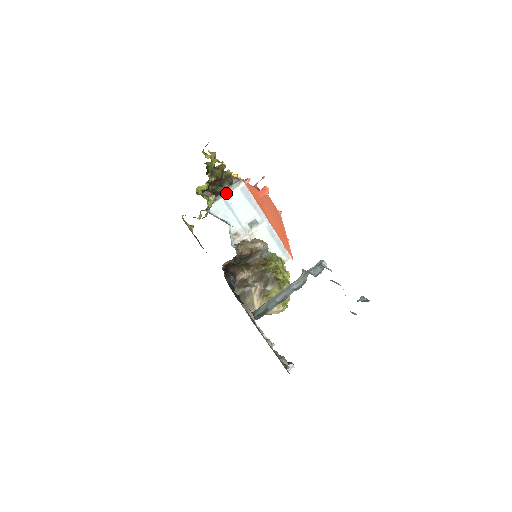
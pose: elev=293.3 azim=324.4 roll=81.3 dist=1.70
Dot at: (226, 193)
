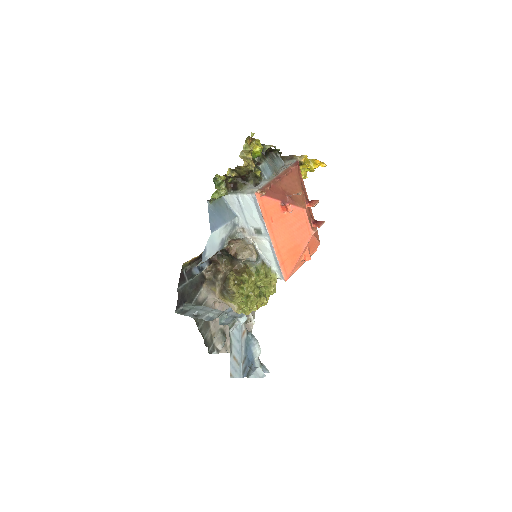
Dot at: (241, 193)
